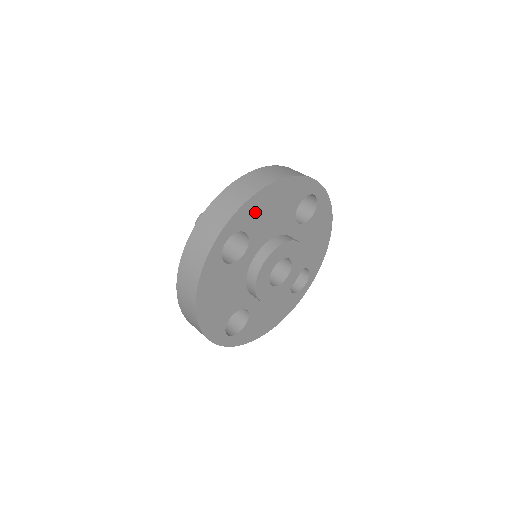
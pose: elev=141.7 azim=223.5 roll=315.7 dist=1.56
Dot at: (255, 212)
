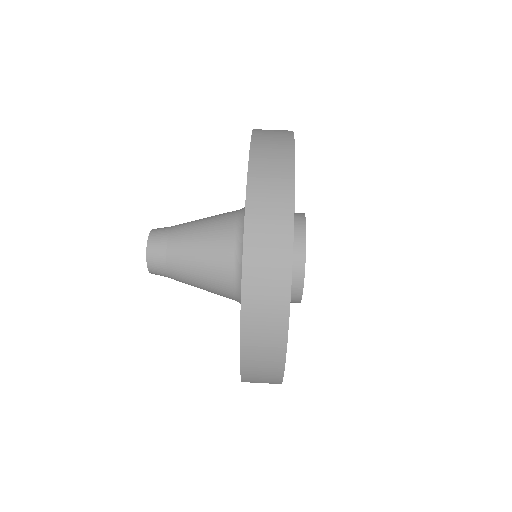
Dot at: occluded
